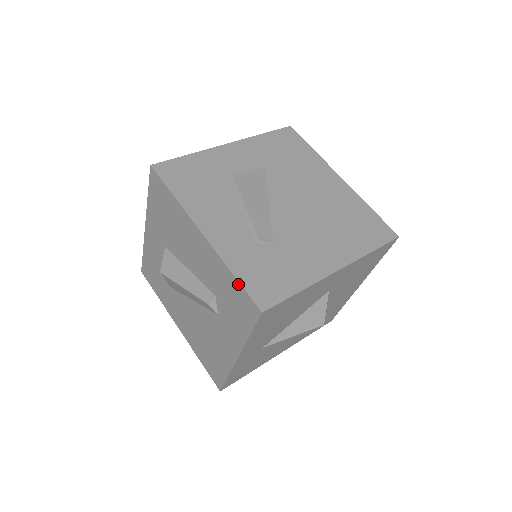
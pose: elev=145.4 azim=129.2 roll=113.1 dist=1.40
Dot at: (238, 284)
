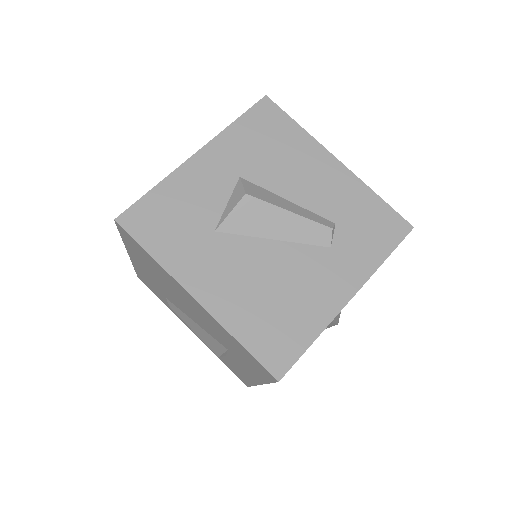
Dot at: (385, 204)
